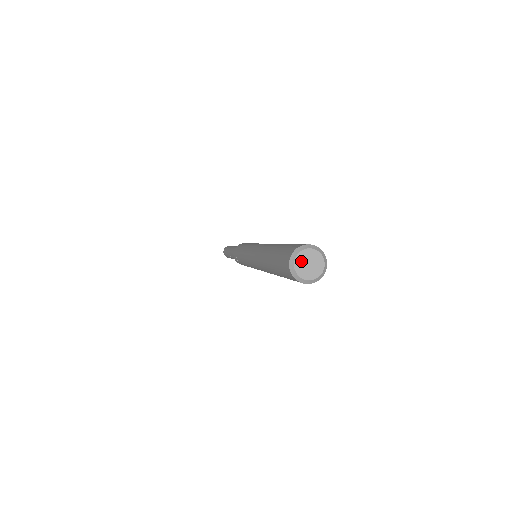
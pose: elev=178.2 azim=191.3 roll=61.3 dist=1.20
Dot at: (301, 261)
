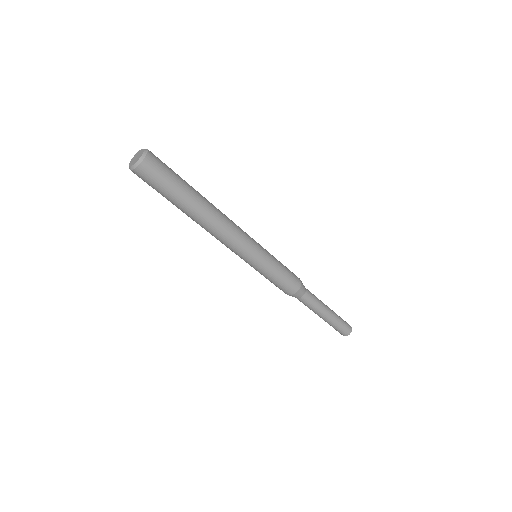
Dot at: (134, 157)
